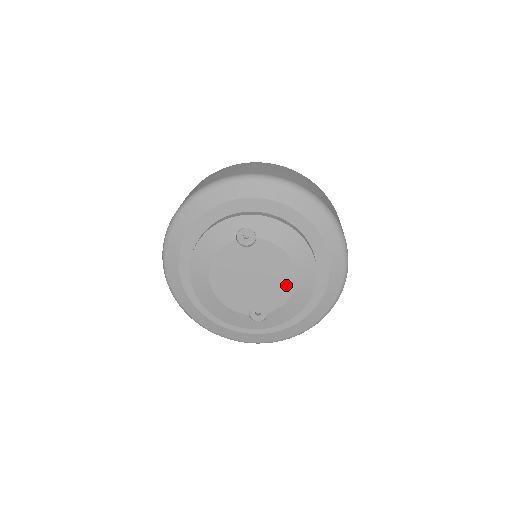
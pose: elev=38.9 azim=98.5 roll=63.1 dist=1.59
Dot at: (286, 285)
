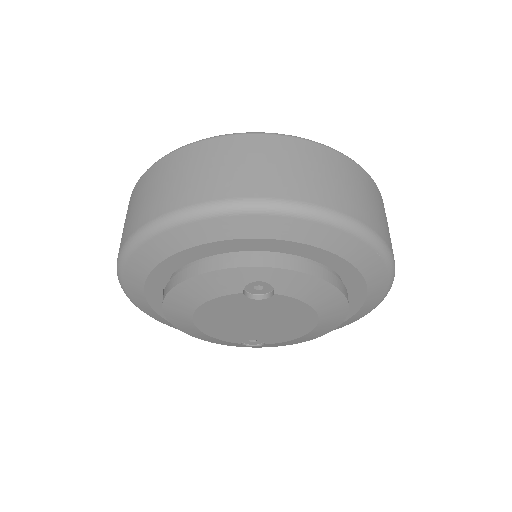
Dot at: (300, 329)
